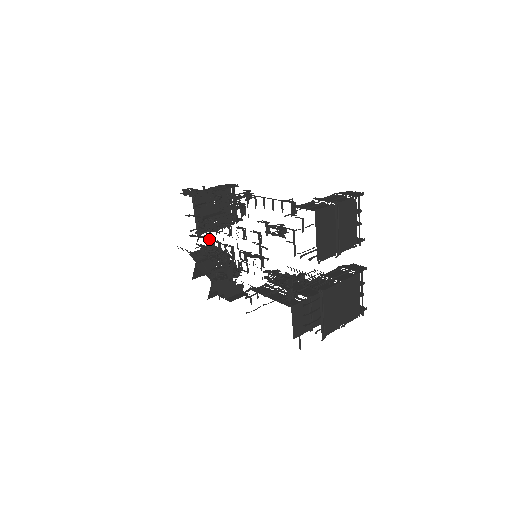
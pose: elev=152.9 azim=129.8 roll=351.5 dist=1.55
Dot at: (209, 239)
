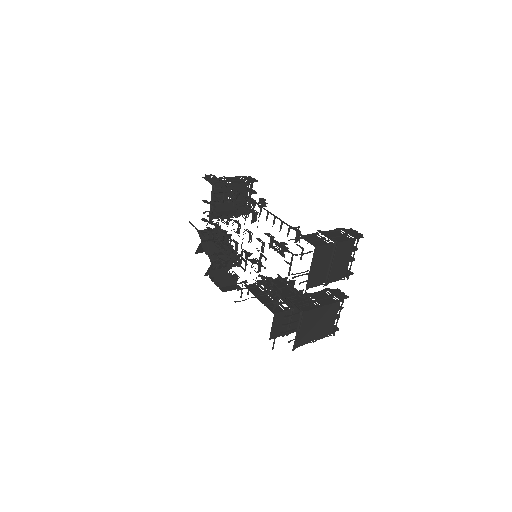
Dot at: (218, 228)
